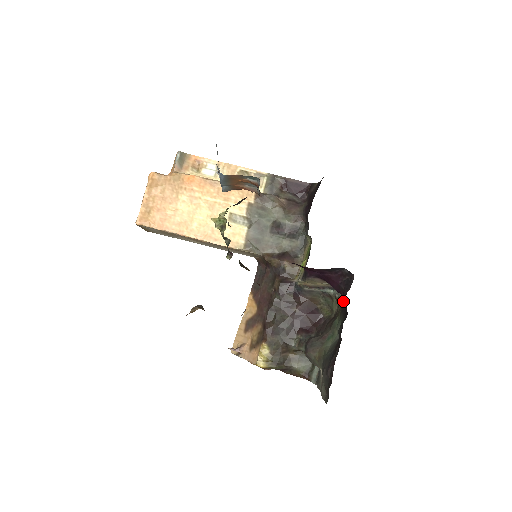
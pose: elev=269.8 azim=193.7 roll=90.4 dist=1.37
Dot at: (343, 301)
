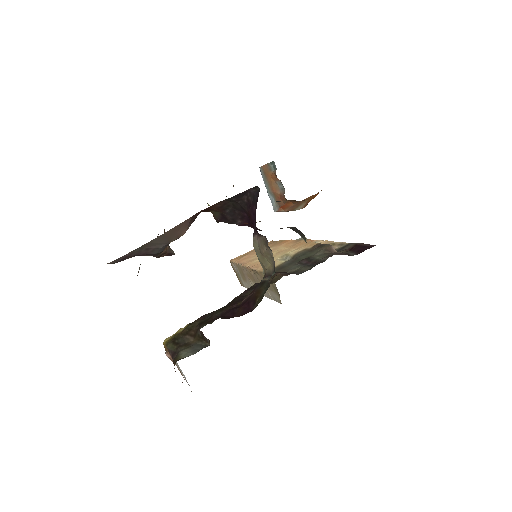
Dot at: occluded
